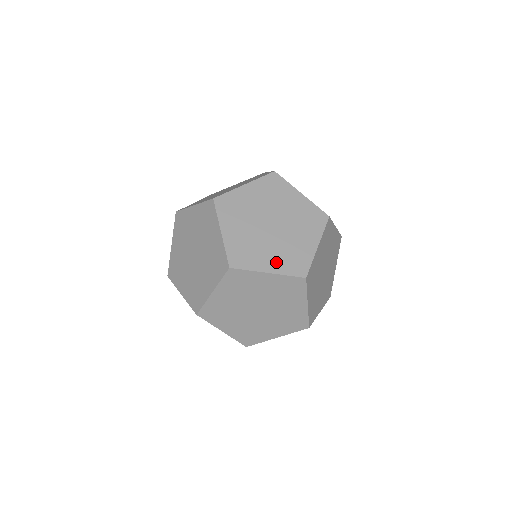
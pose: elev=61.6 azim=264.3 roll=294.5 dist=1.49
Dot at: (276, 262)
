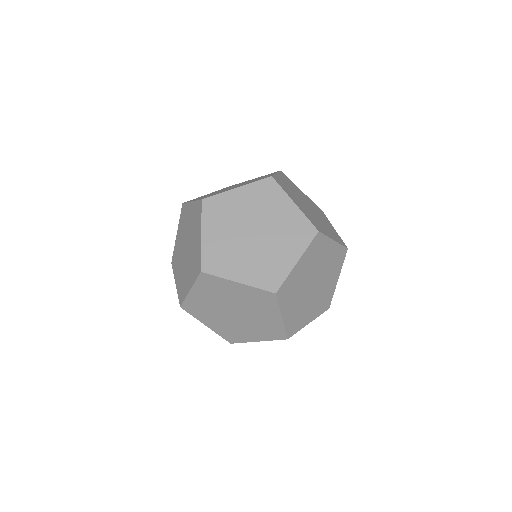
Dot at: (242, 185)
